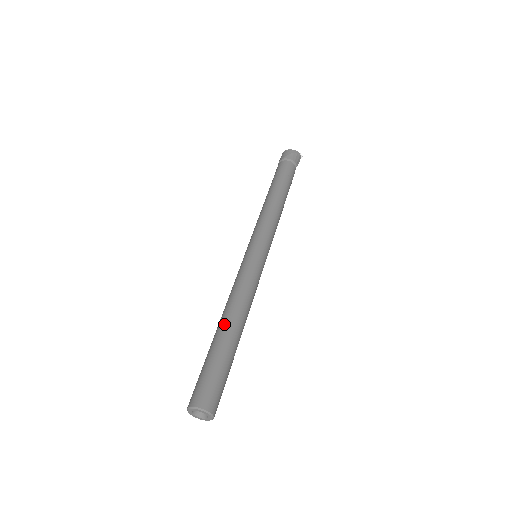
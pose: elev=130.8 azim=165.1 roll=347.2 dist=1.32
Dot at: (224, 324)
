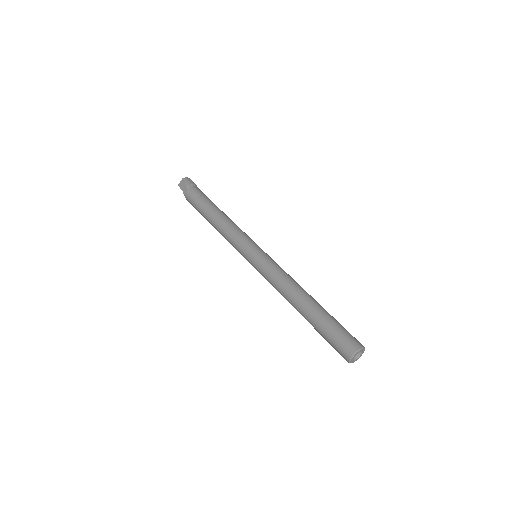
Dot at: (312, 297)
